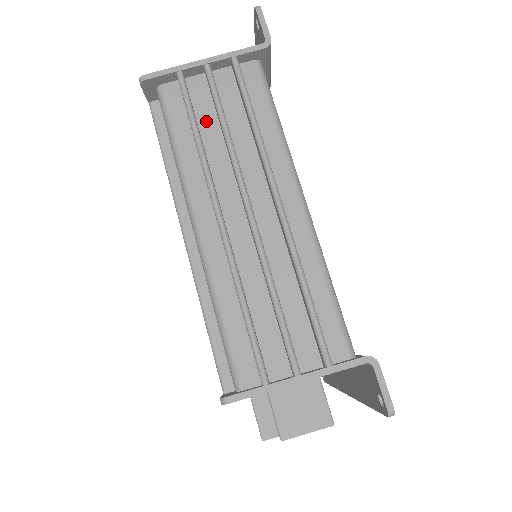
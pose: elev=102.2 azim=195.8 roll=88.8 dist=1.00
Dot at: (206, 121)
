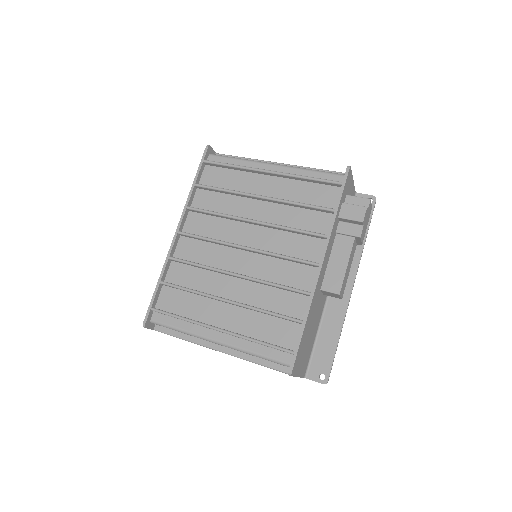
Dot at: occluded
